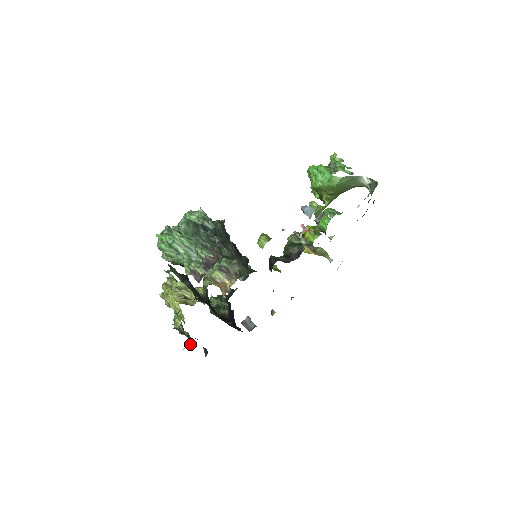
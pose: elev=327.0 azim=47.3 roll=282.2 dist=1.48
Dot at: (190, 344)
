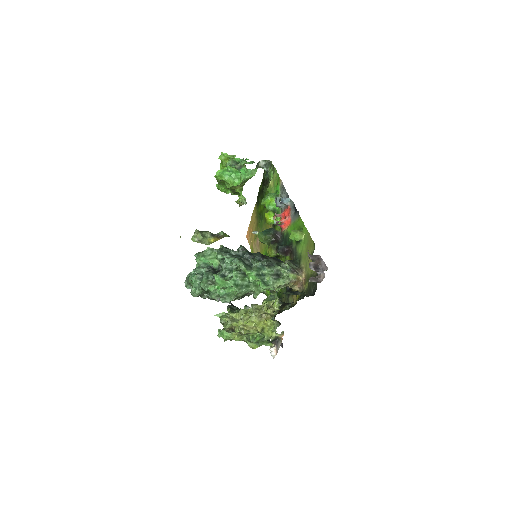
Dot at: (271, 347)
